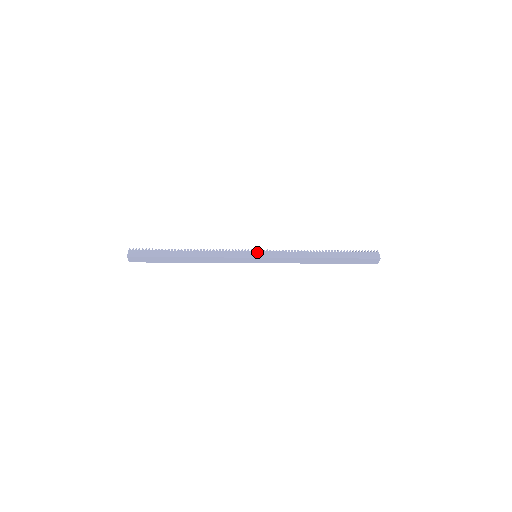
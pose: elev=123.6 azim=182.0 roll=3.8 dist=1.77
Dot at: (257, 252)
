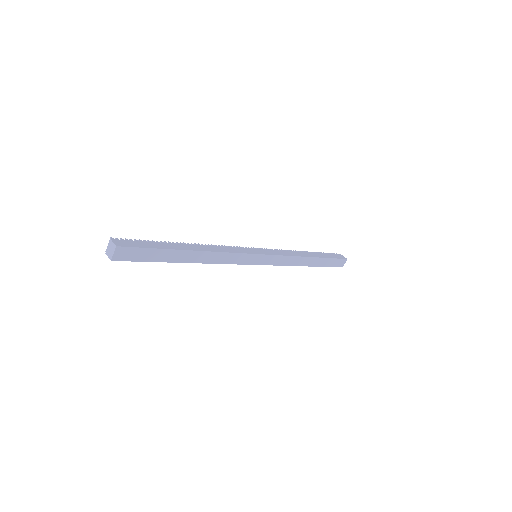
Dot at: (258, 250)
